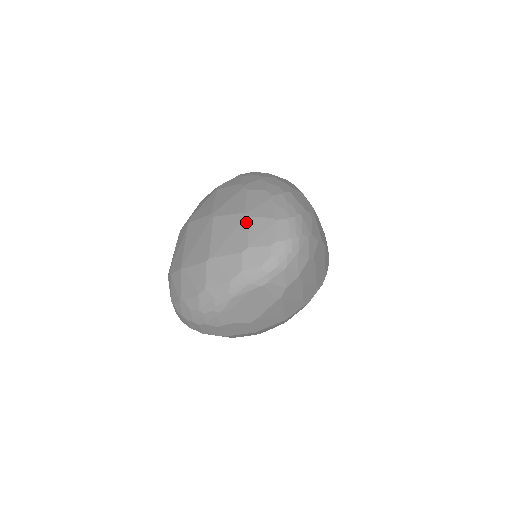
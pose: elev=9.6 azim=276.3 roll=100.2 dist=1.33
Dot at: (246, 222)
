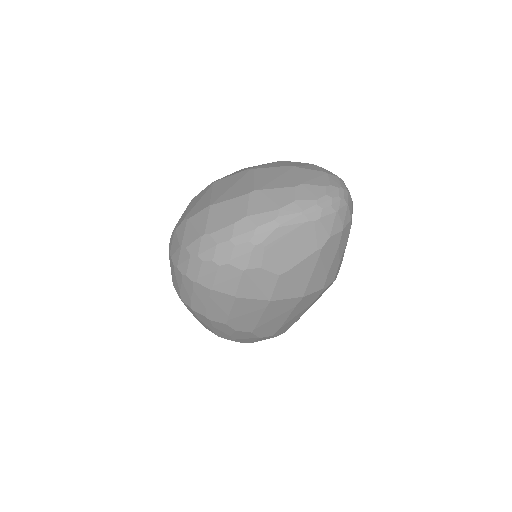
Dot at: (296, 170)
